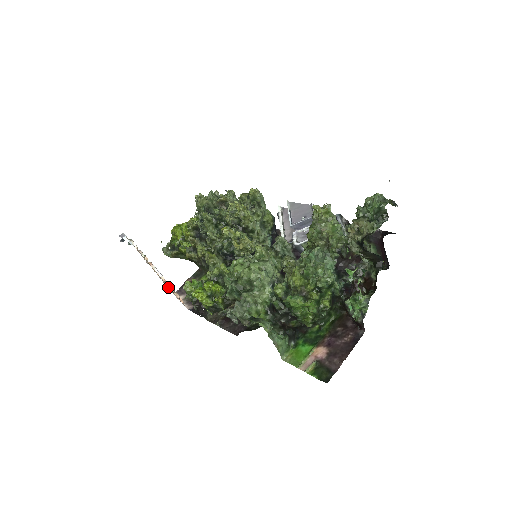
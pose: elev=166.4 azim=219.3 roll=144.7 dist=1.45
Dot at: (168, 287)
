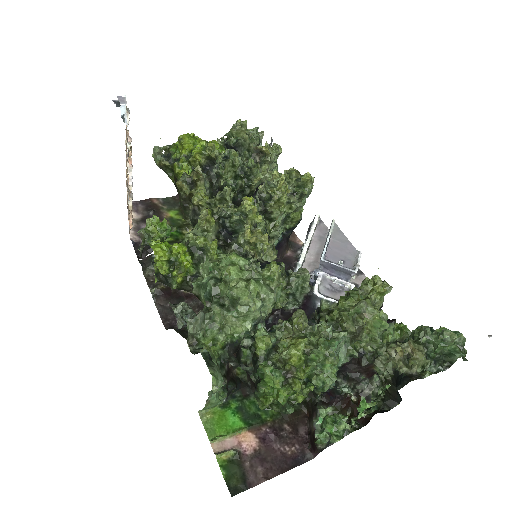
Dot at: occluded
